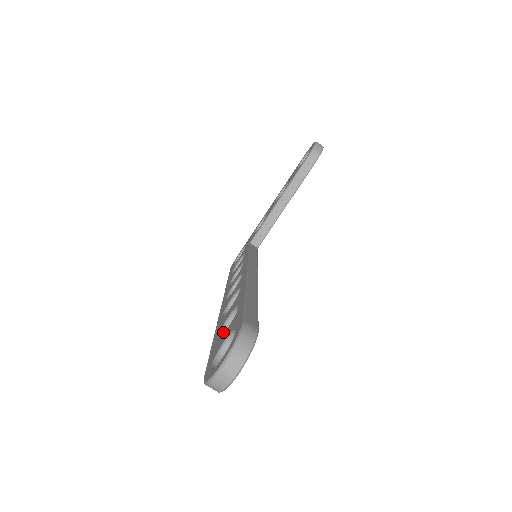
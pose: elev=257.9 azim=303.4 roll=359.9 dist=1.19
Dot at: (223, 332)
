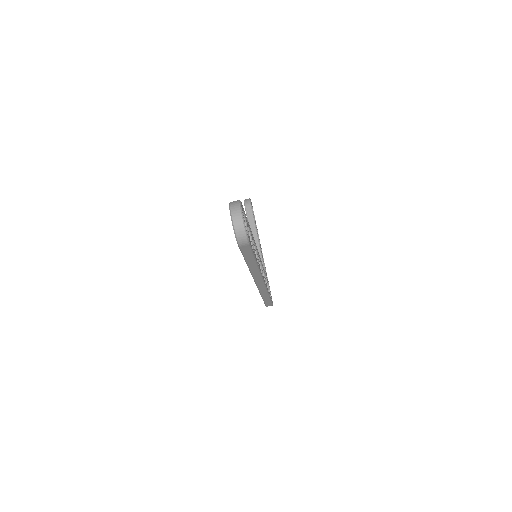
Dot at: occluded
